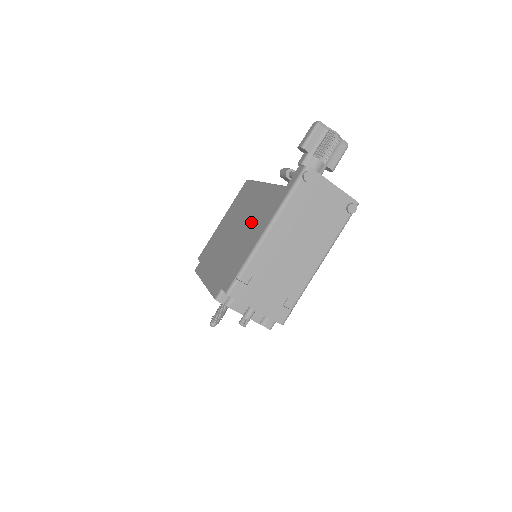
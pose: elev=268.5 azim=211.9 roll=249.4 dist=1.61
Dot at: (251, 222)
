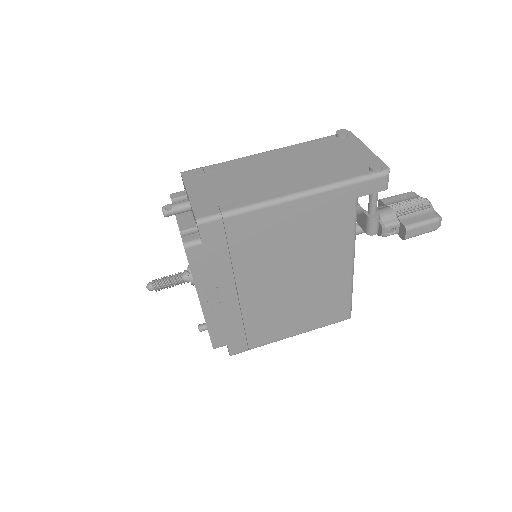
Dot at: occluded
